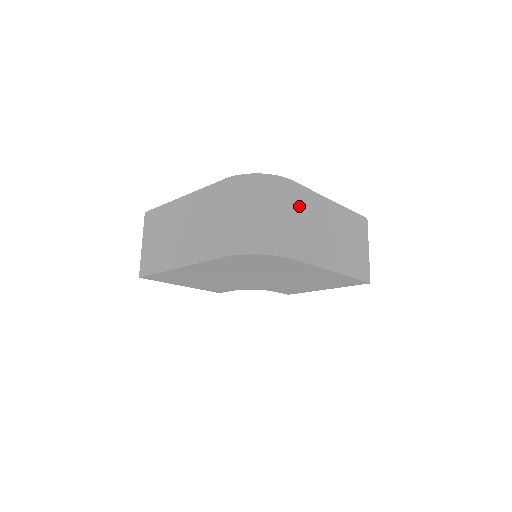
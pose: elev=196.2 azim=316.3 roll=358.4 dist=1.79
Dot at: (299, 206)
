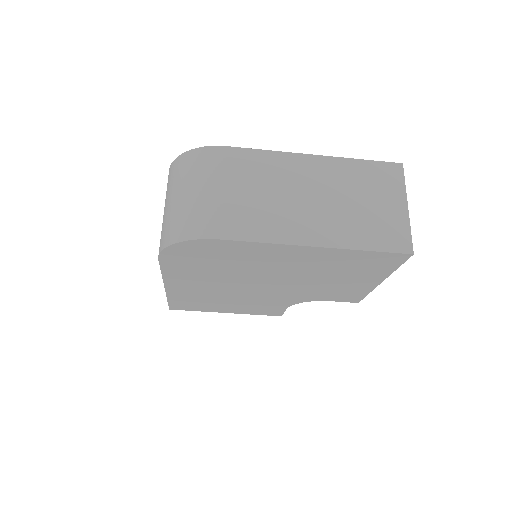
Dot at: (238, 173)
